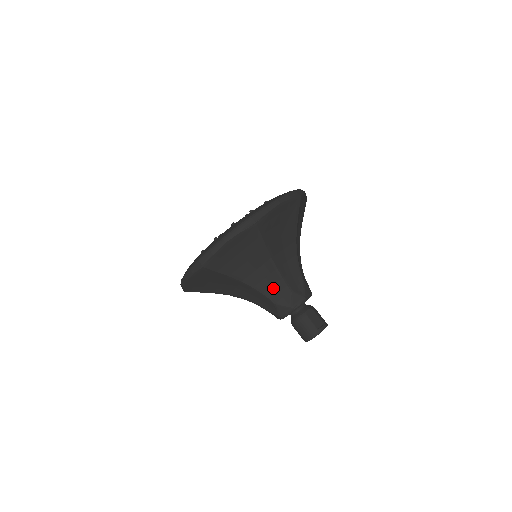
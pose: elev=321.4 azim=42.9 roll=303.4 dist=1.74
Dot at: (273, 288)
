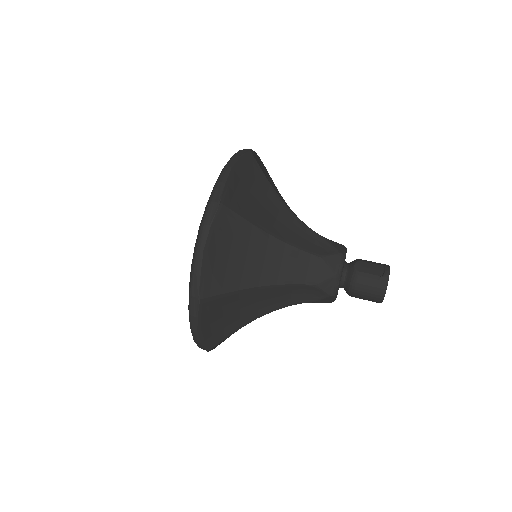
Dot at: (298, 269)
